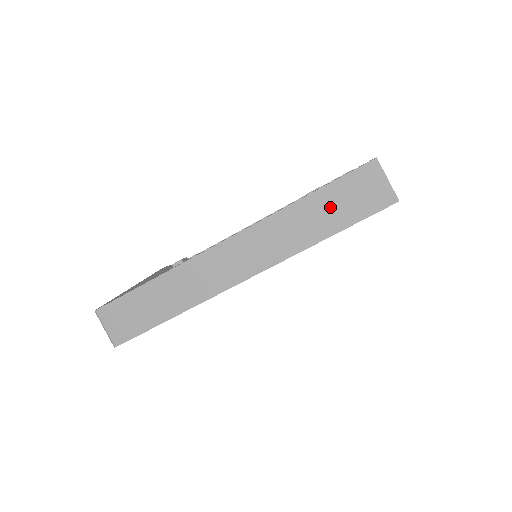
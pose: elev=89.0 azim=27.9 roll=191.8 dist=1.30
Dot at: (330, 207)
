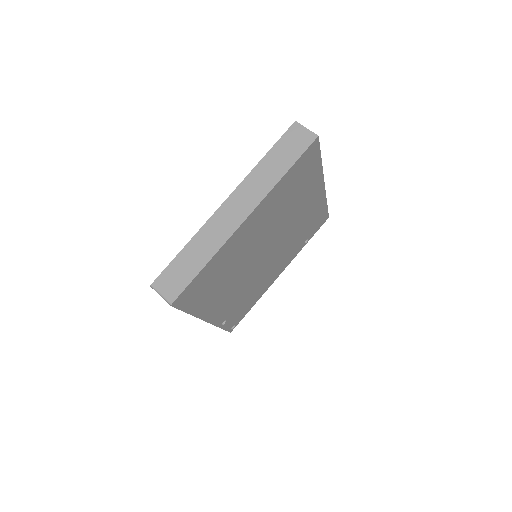
Dot at: (281, 156)
